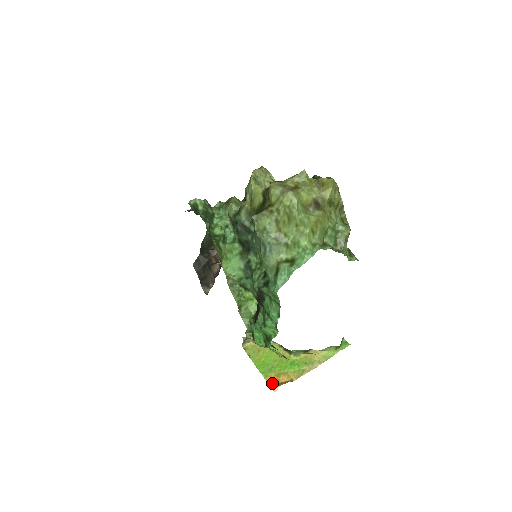
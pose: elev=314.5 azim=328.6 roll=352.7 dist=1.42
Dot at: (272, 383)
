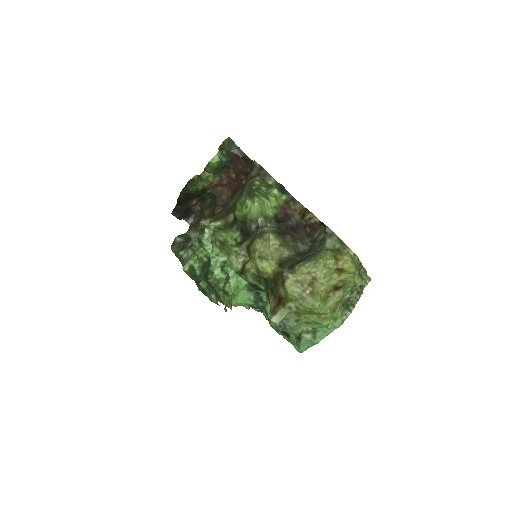
Dot at: occluded
